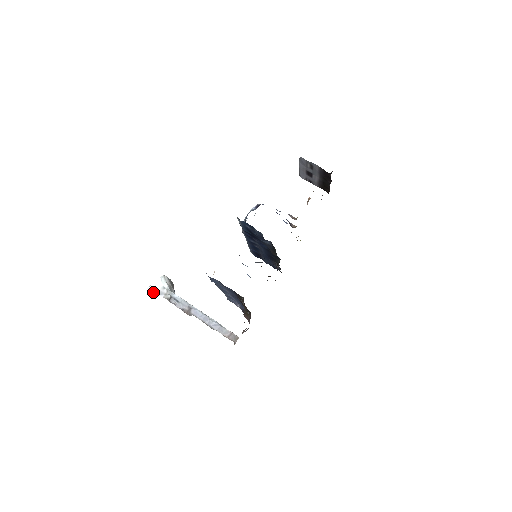
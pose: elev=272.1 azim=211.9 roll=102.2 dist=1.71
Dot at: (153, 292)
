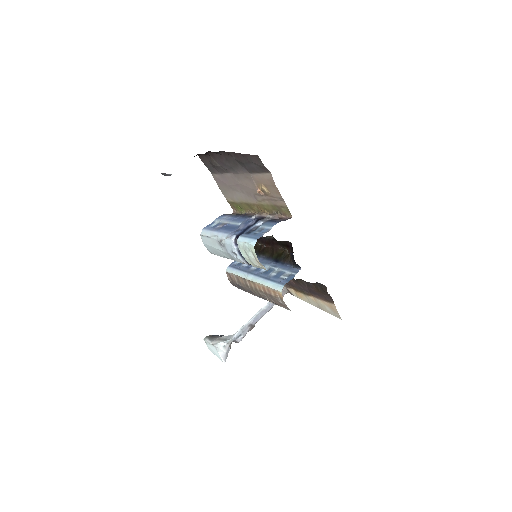
Dot at: occluded
